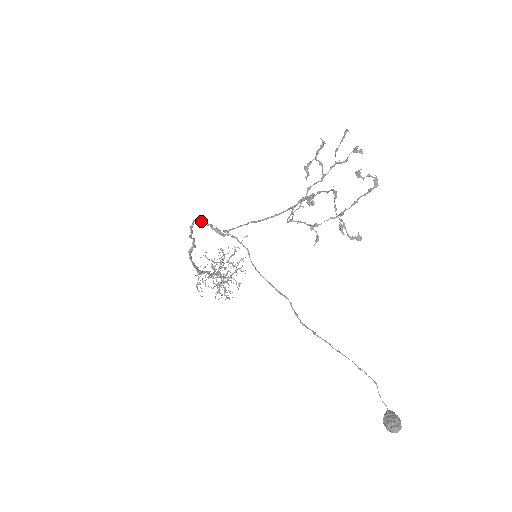
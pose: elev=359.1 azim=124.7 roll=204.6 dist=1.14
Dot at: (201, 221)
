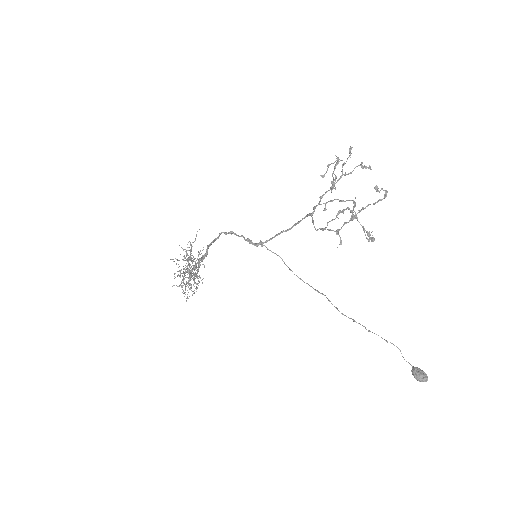
Dot at: (233, 233)
